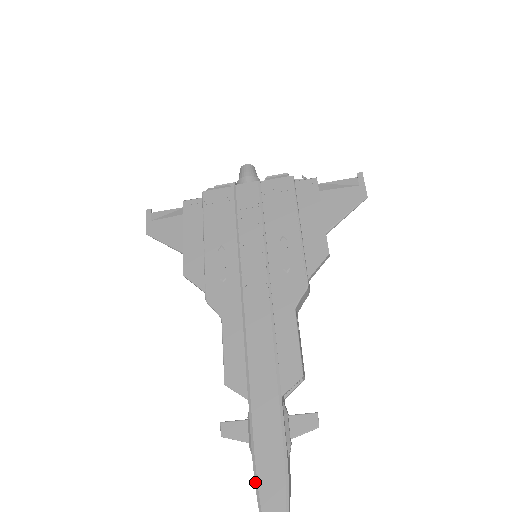
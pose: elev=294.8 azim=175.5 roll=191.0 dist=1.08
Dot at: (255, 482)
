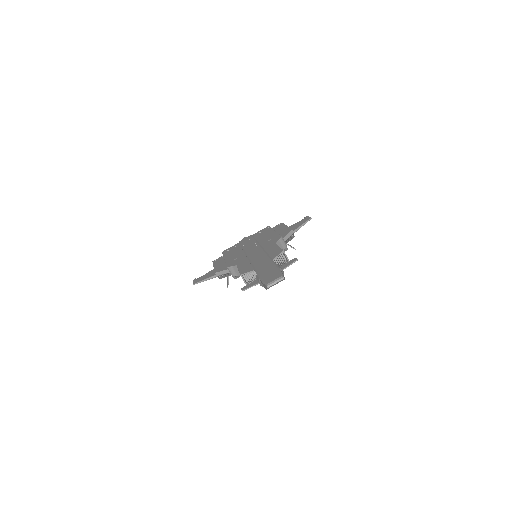
Dot at: (262, 281)
